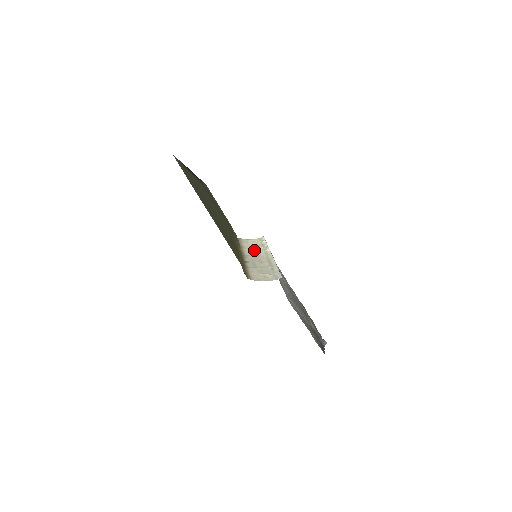
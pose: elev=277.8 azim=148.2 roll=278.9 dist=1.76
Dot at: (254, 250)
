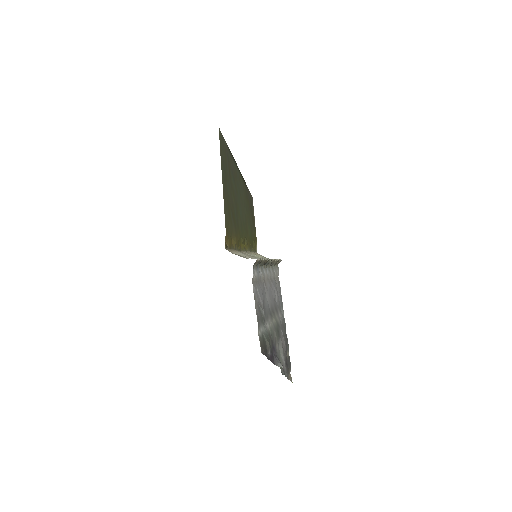
Dot at: occluded
